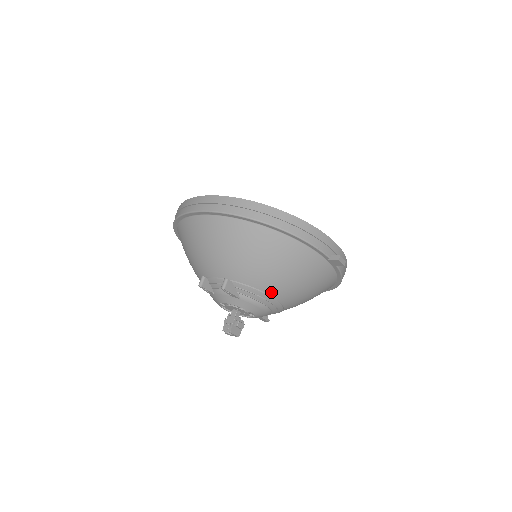
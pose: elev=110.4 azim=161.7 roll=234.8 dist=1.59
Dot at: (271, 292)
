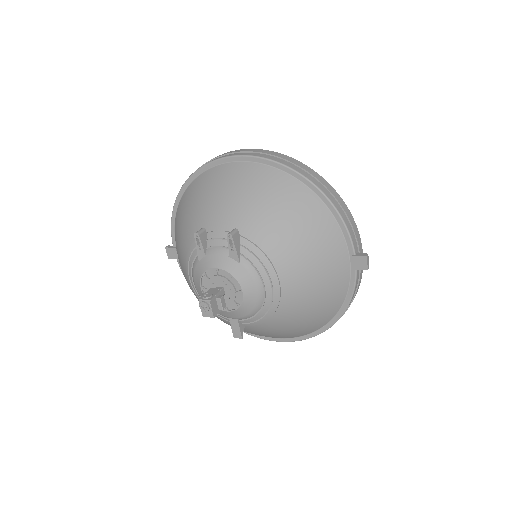
Dot at: (279, 267)
